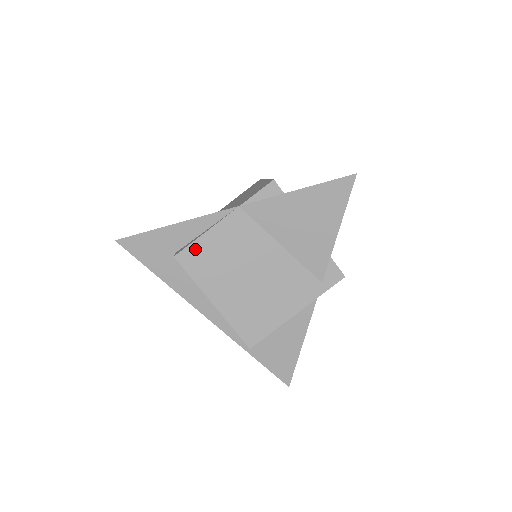
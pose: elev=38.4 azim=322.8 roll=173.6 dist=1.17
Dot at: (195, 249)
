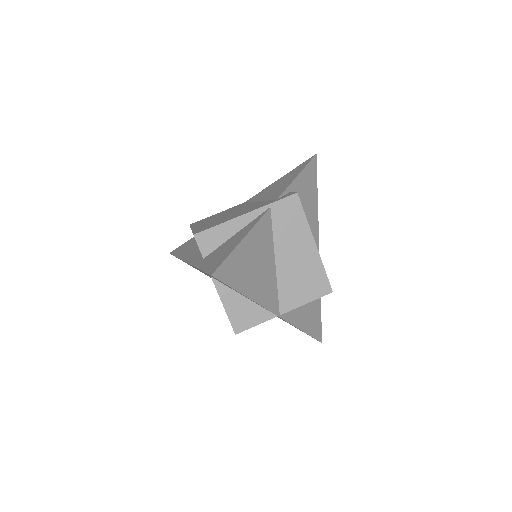
Dot at: (204, 219)
